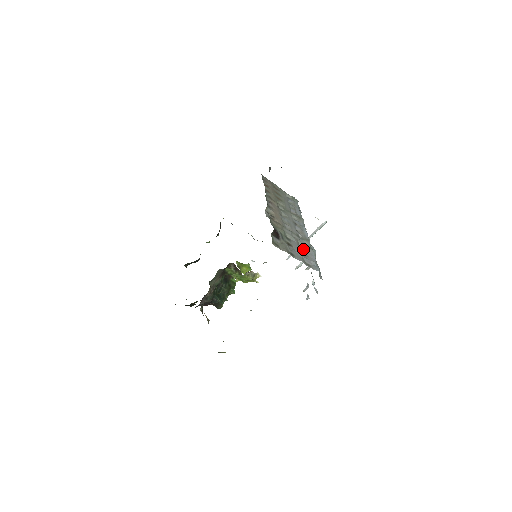
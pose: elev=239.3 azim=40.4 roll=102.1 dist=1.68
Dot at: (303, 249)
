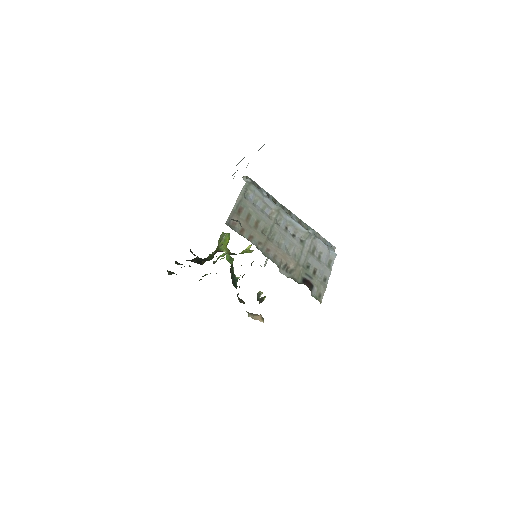
Dot at: (315, 251)
